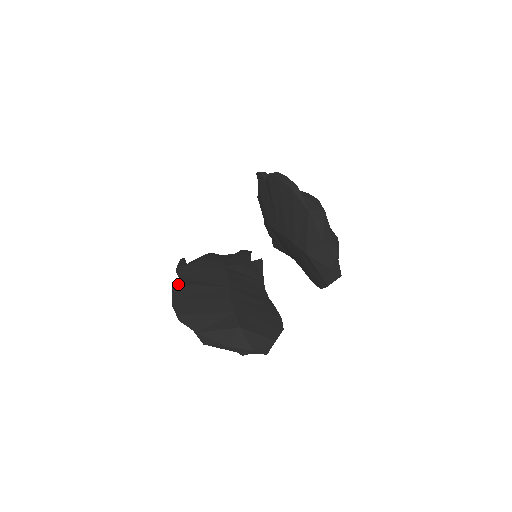
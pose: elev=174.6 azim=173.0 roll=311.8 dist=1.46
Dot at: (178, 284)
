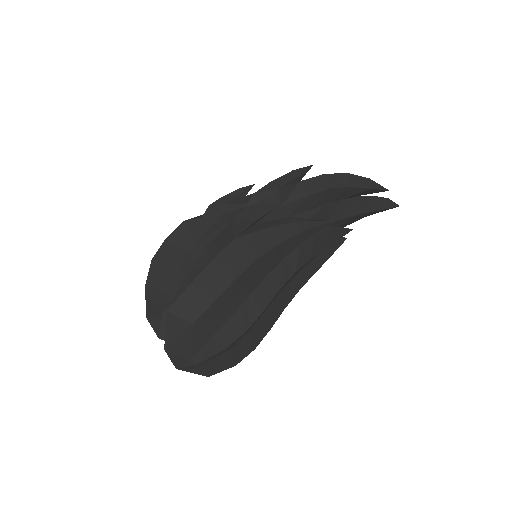
Dot at: (185, 226)
